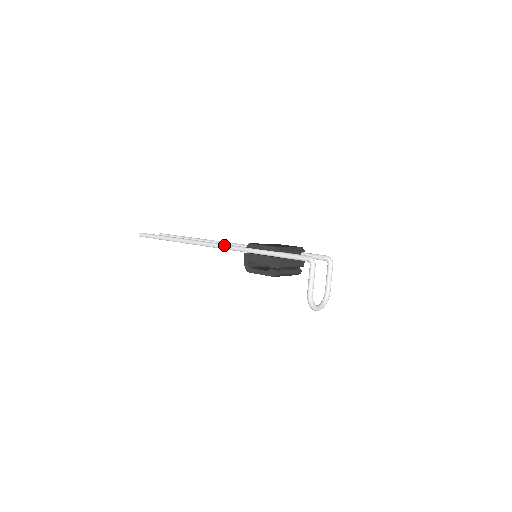
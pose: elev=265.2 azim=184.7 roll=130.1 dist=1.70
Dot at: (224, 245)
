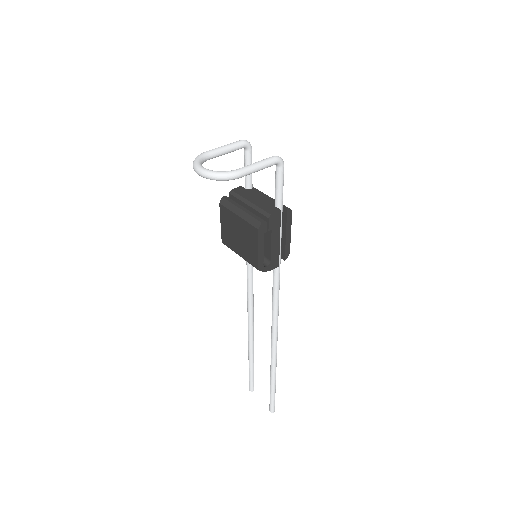
Dot at: occluded
